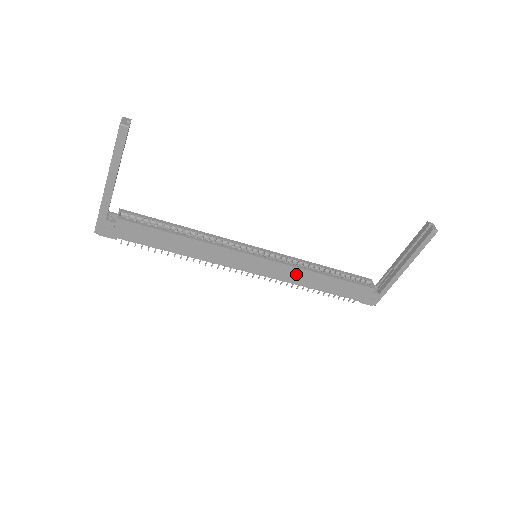
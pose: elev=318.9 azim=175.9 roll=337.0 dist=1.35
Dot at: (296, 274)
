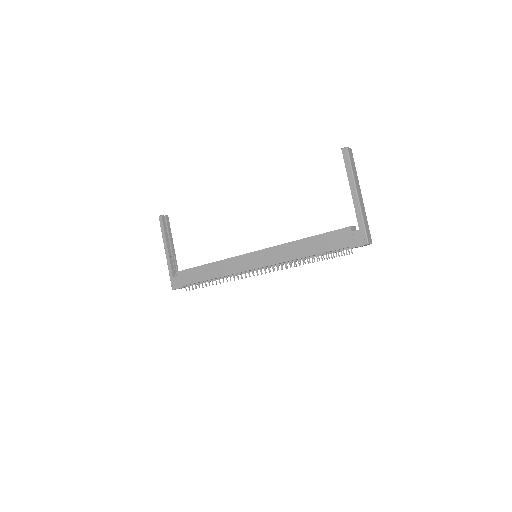
Dot at: (283, 251)
